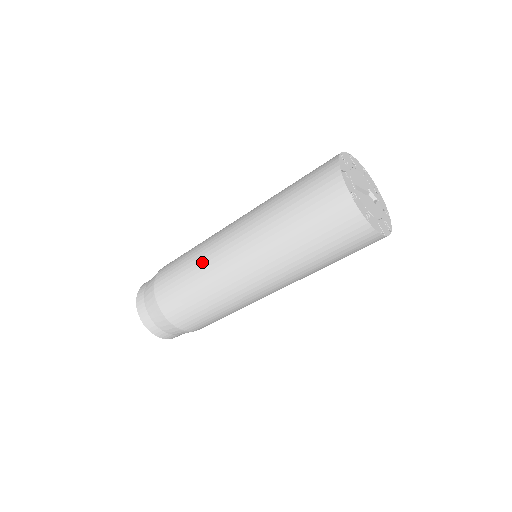
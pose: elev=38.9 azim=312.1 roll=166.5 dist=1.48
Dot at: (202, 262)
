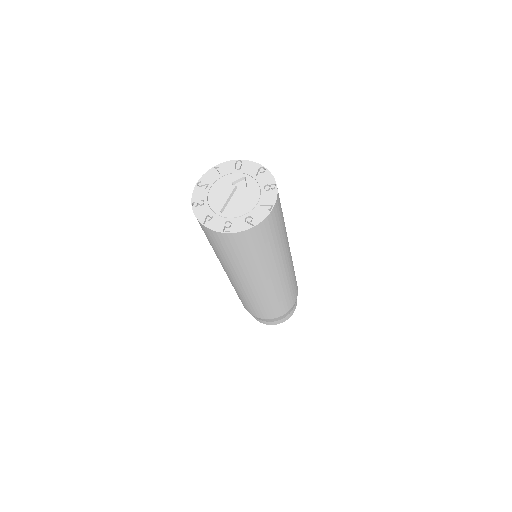
Dot at: (242, 295)
